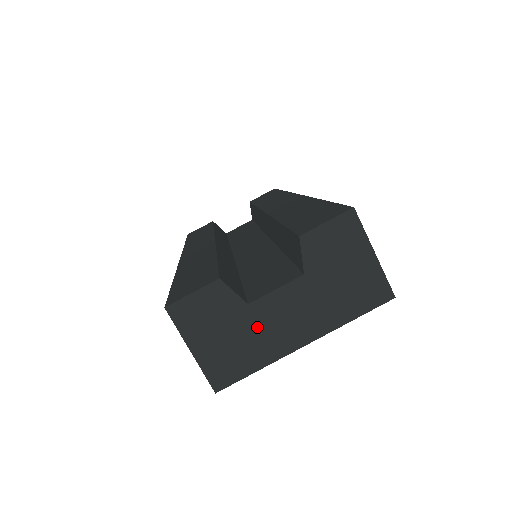
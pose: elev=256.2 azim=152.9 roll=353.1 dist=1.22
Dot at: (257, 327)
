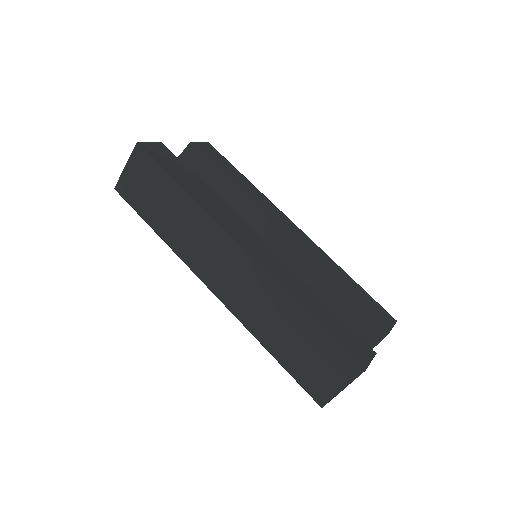
Dot at: occluded
